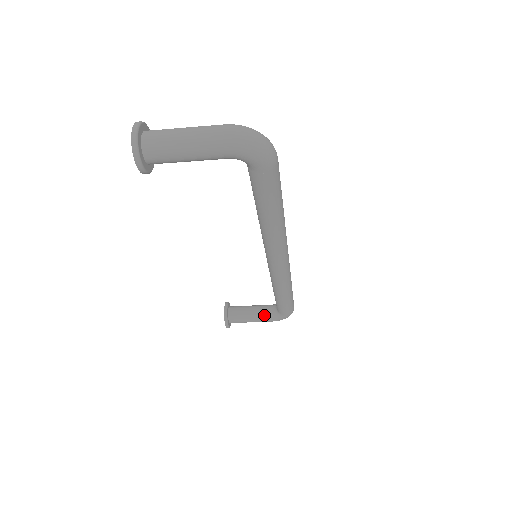
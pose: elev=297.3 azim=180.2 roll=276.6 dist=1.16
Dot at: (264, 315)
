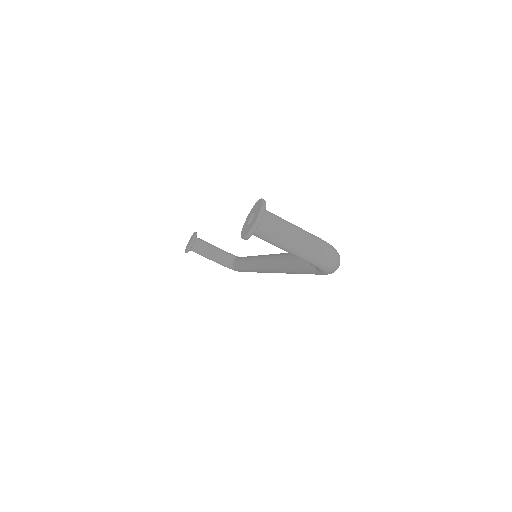
Dot at: (220, 260)
